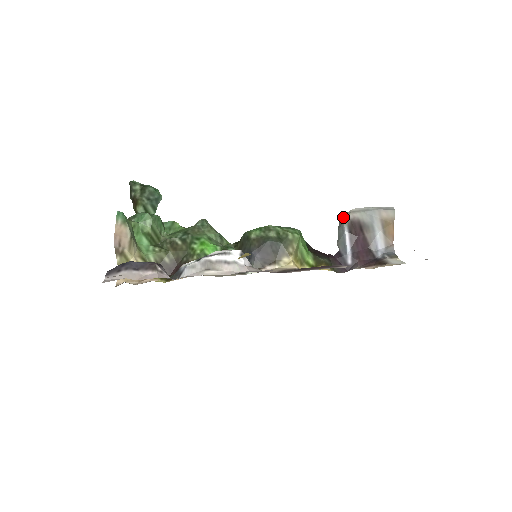
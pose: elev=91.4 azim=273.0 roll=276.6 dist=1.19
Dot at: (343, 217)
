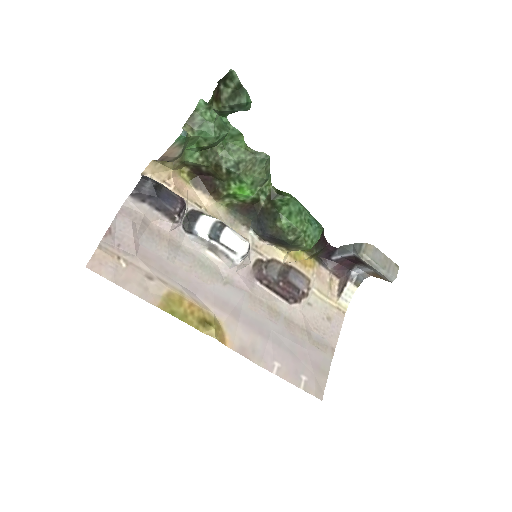
Dot at: (362, 251)
